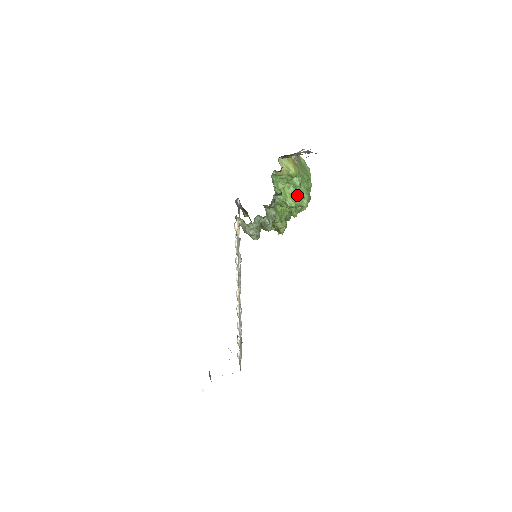
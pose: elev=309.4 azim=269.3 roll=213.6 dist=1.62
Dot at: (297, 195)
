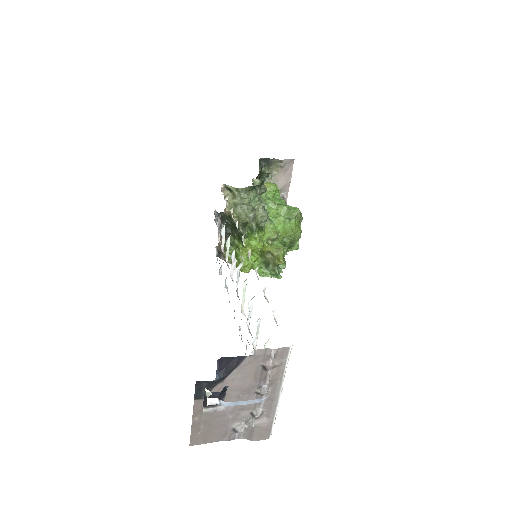
Dot at: occluded
